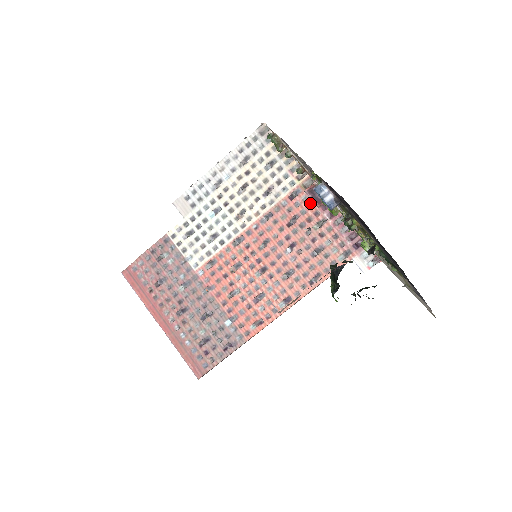
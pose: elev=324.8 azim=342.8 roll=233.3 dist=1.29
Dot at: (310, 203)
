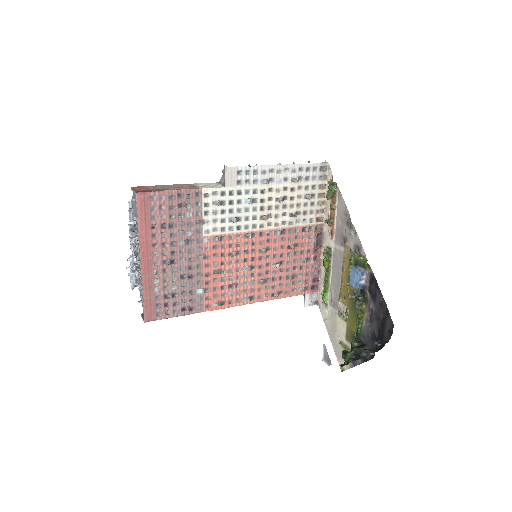
Dot at: (311, 242)
